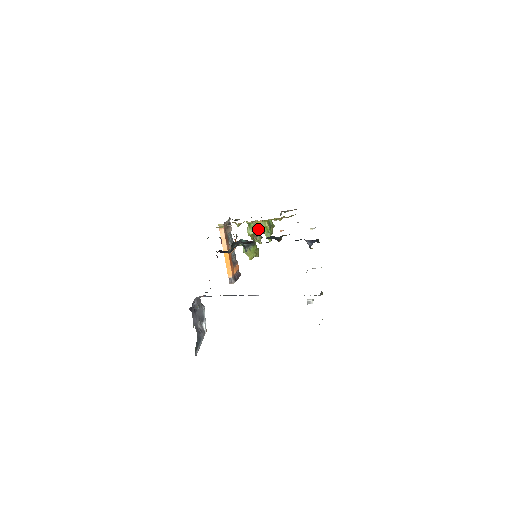
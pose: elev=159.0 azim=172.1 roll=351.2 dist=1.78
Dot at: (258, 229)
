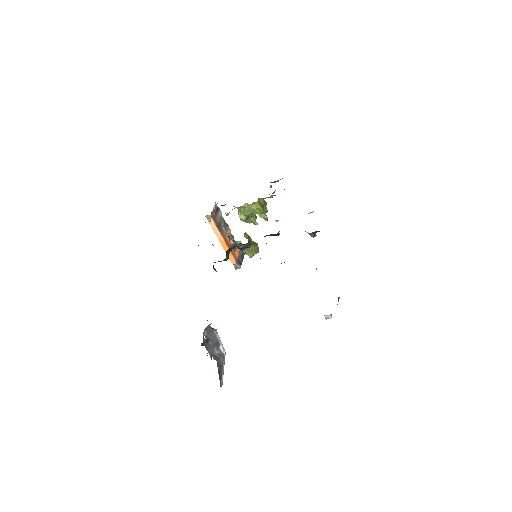
Dot at: (250, 213)
